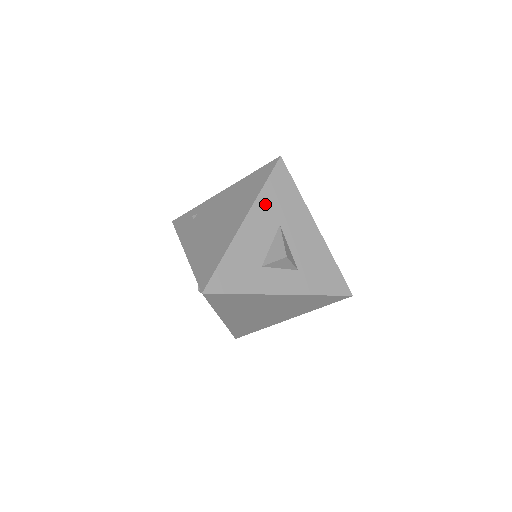
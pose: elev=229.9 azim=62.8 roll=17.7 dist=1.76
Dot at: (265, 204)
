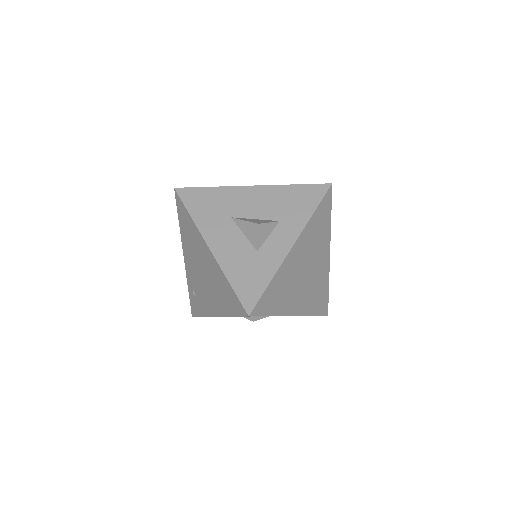
Dot at: (206, 221)
